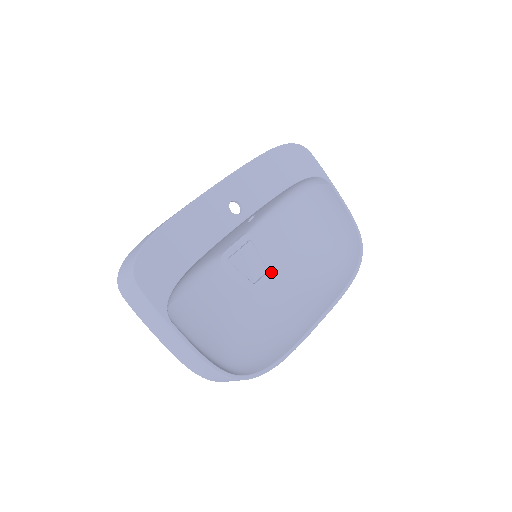
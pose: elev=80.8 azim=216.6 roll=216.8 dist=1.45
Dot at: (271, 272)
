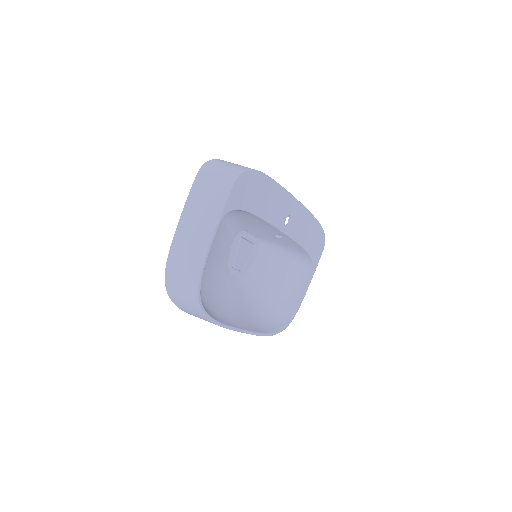
Dot at: (242, 275)
